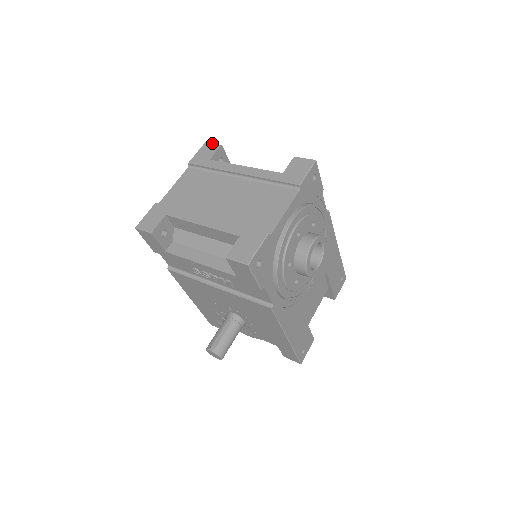
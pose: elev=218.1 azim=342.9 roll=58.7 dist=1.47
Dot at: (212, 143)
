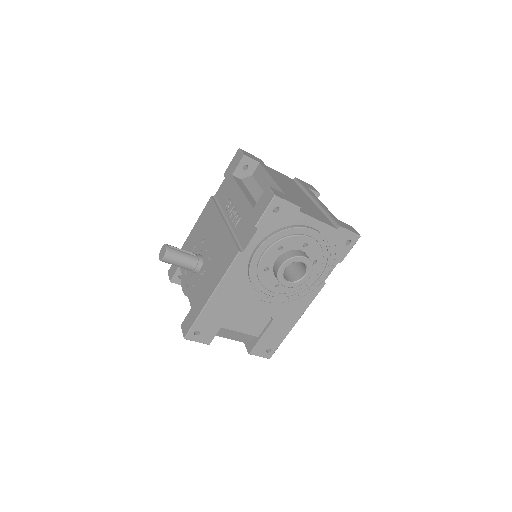
Dot at: occluded
